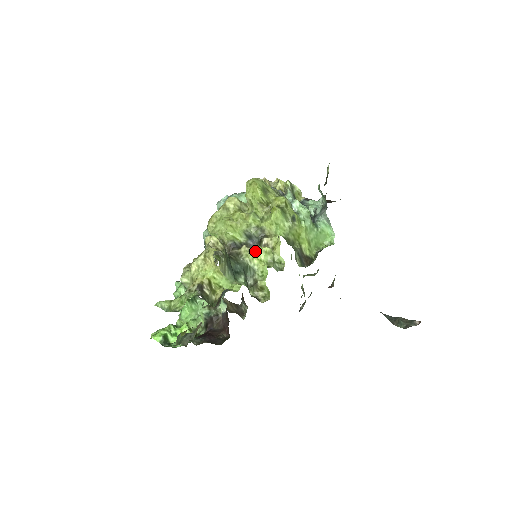
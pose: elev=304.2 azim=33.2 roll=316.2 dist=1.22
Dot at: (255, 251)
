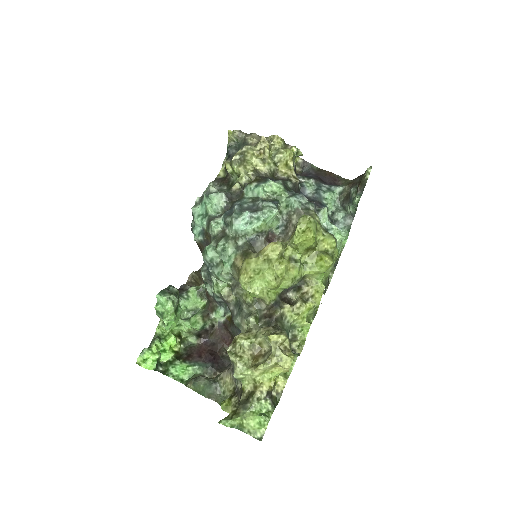
Dot at: (300, 310)
